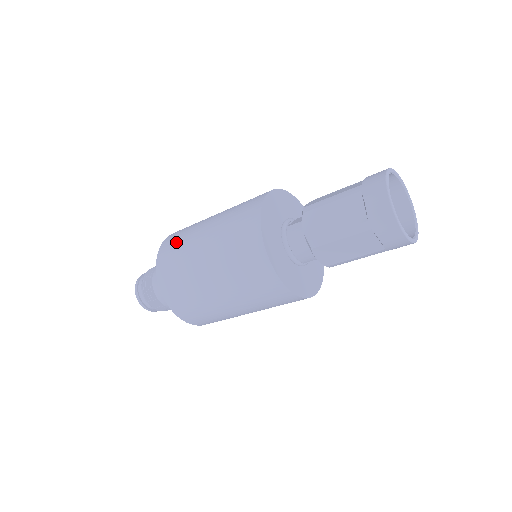
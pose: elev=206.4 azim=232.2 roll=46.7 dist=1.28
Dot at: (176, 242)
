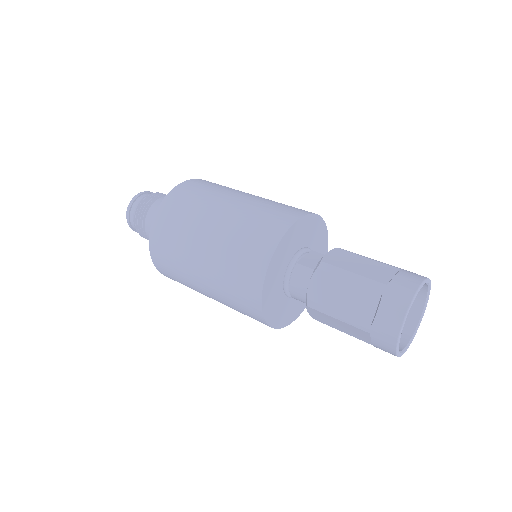
Dot at: (183, 206)
